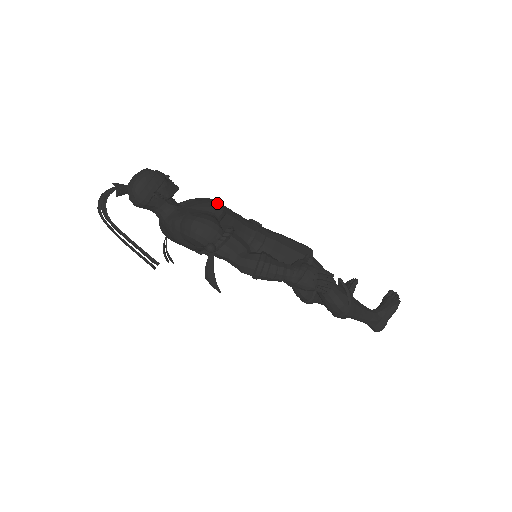
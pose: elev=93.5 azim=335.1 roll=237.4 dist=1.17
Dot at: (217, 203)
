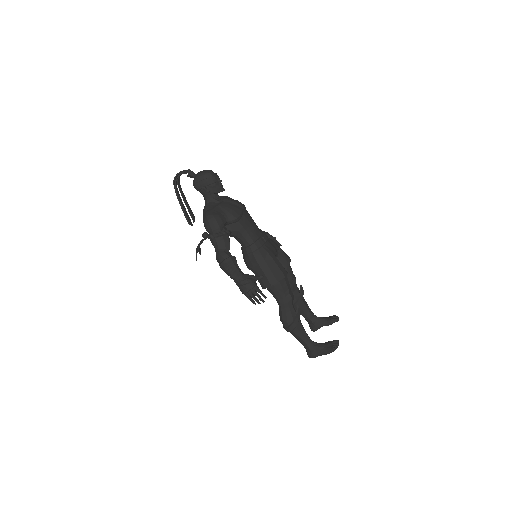
Dot at: (237, 212)
